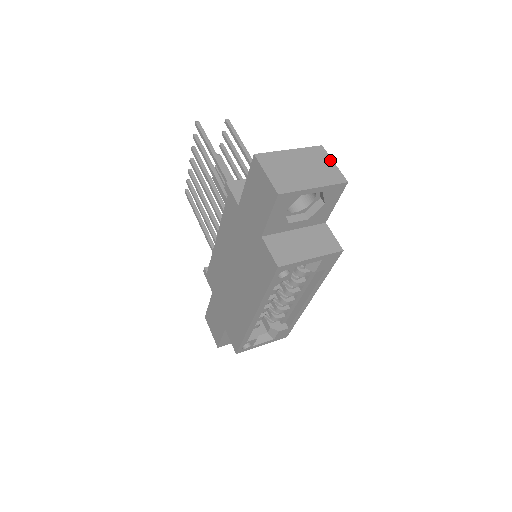
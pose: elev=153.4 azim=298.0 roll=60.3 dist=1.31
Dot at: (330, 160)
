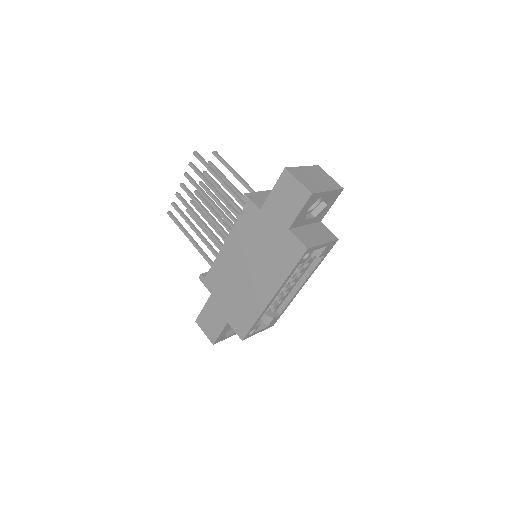
Dot at: (327, 175)
